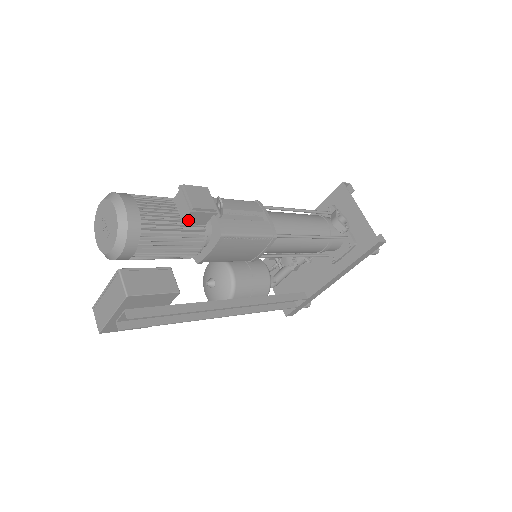
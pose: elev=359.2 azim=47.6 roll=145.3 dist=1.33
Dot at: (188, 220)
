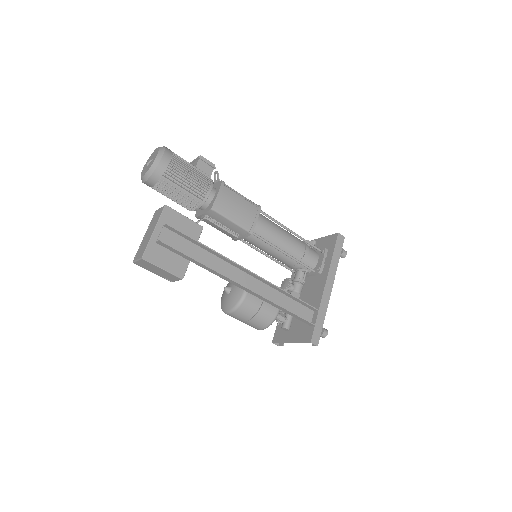
Dot at: (199, 167)
